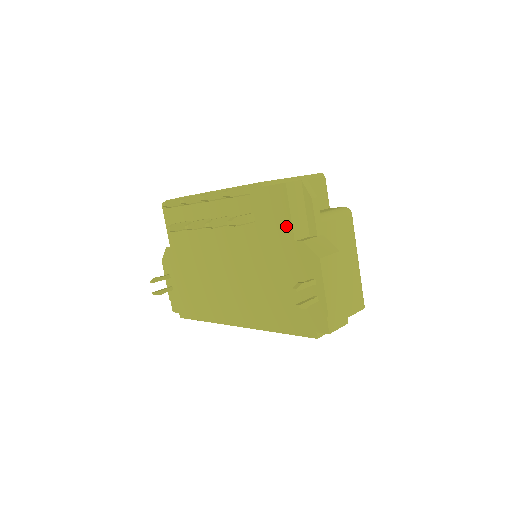
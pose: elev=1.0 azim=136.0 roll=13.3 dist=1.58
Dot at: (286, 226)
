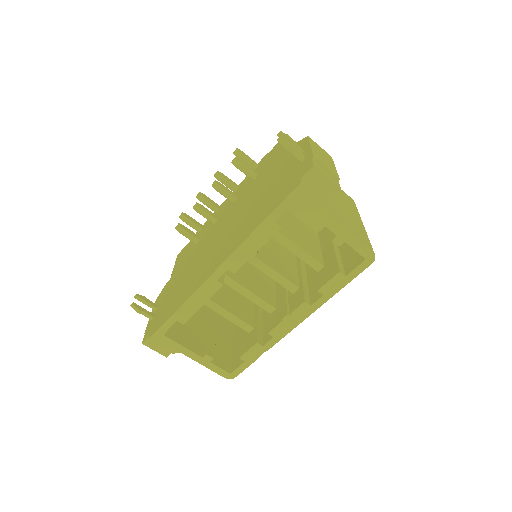
Dot at: (282, 151)
